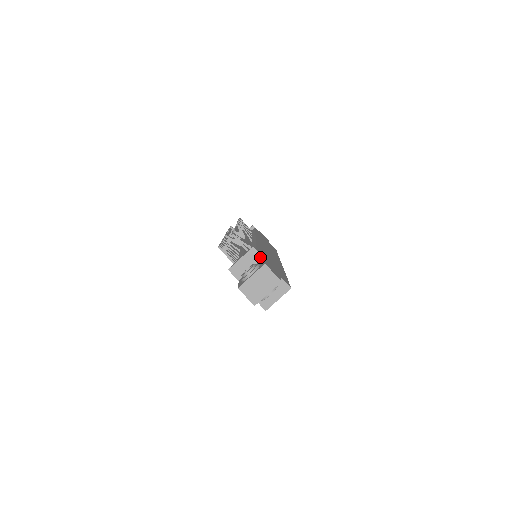
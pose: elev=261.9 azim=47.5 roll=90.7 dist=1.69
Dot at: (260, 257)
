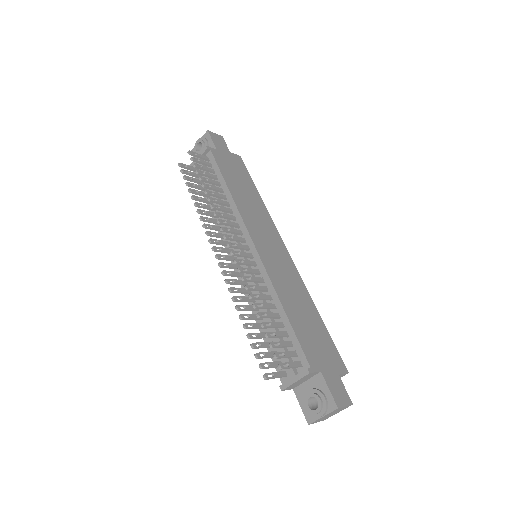
Dot at: (316, 373)
